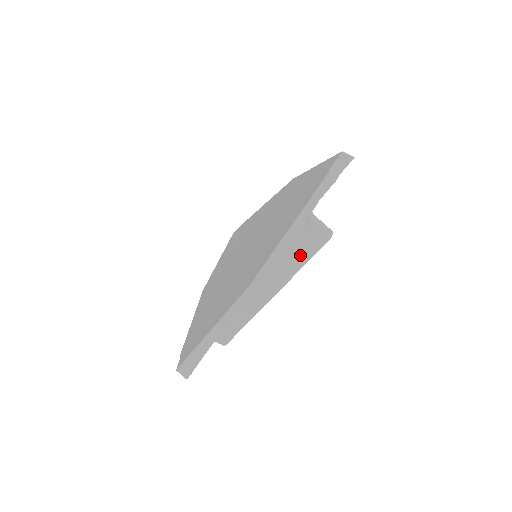
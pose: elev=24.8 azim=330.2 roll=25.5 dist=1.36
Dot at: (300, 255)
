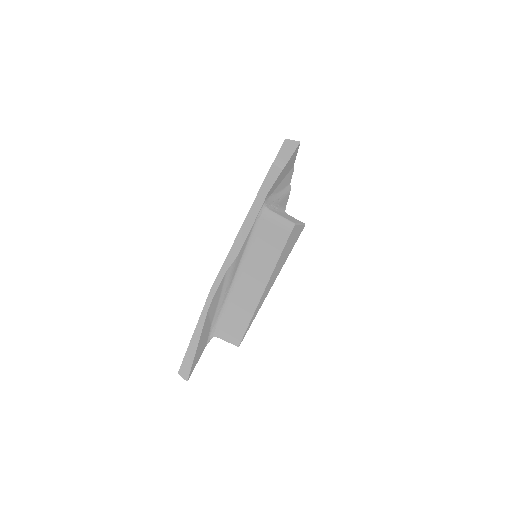
Dot at: (269, 253)
